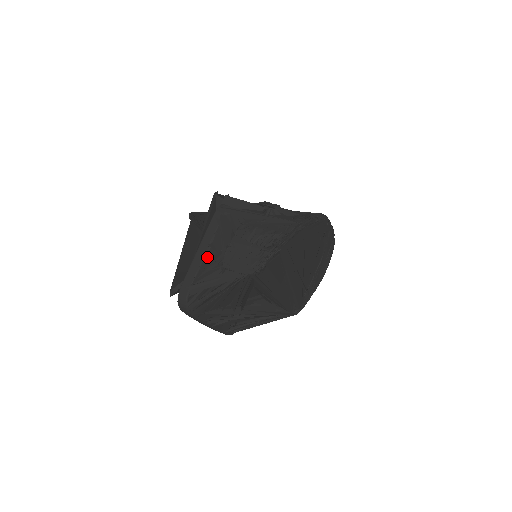
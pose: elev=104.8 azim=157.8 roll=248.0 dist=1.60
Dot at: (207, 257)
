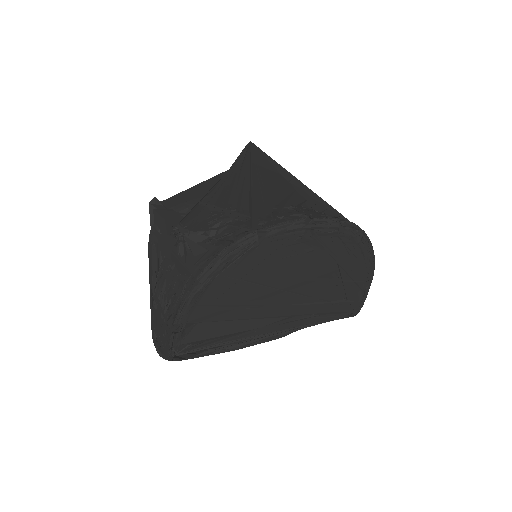
Dot at: occluded
